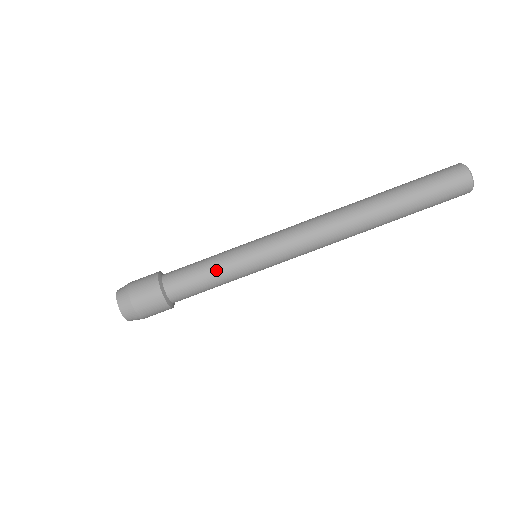
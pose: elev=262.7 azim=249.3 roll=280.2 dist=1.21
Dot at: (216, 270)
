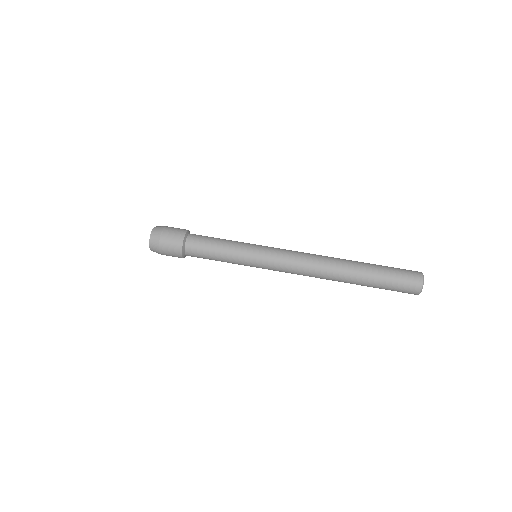
Dot at: (228, 240)
